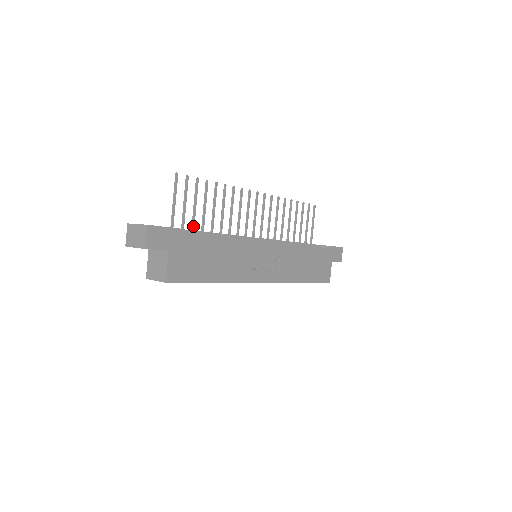
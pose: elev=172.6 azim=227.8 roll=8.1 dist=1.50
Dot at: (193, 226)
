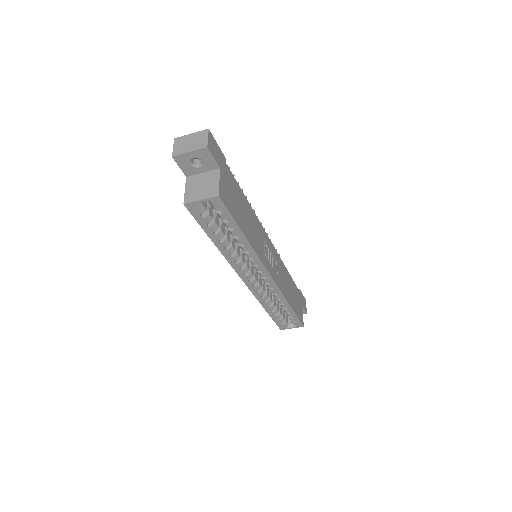
Dot at: occluded
